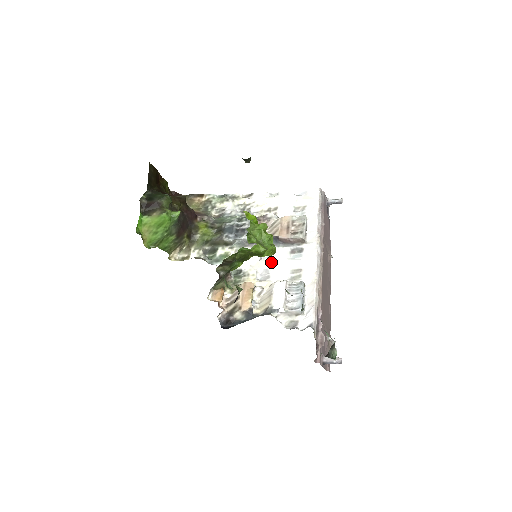
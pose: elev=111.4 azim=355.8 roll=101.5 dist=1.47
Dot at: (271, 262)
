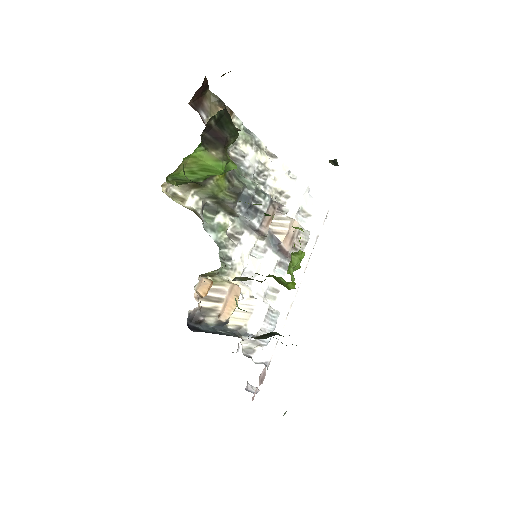
Dot at: (260, 266)
